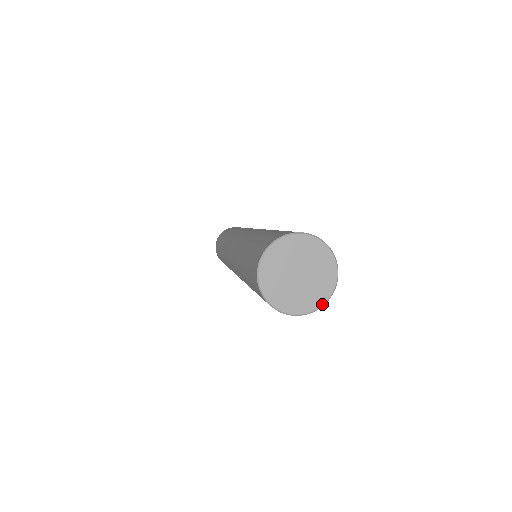
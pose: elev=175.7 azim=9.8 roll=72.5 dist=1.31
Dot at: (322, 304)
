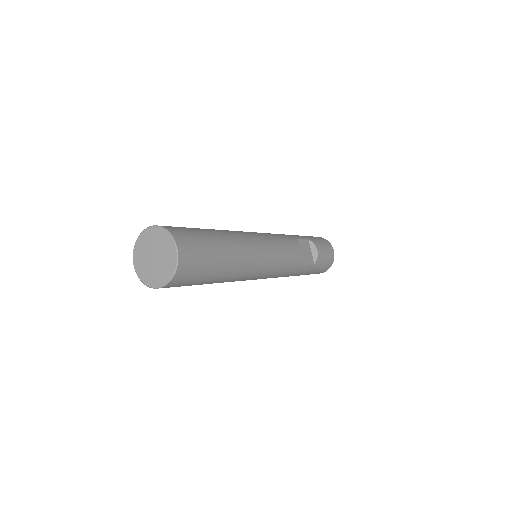
Dot at: (175, 267)
